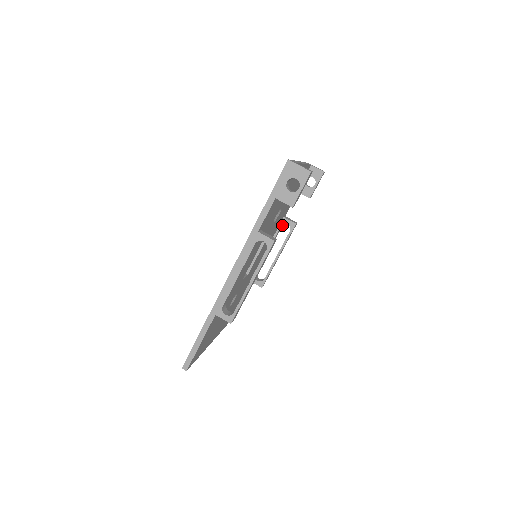
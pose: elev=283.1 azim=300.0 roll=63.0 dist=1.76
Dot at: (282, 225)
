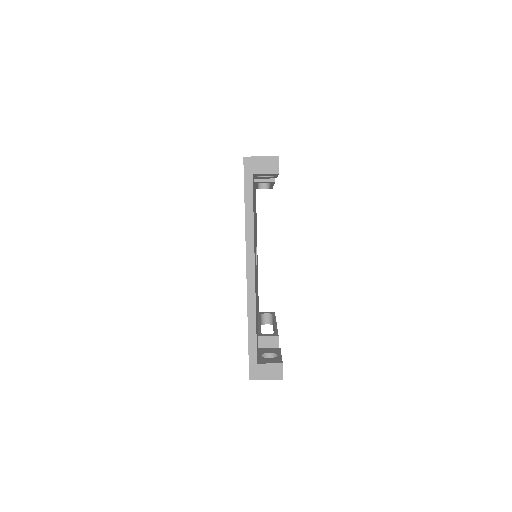
Dot at: occluded
